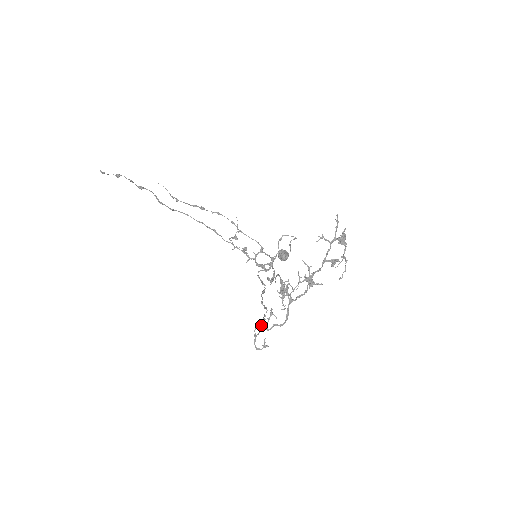
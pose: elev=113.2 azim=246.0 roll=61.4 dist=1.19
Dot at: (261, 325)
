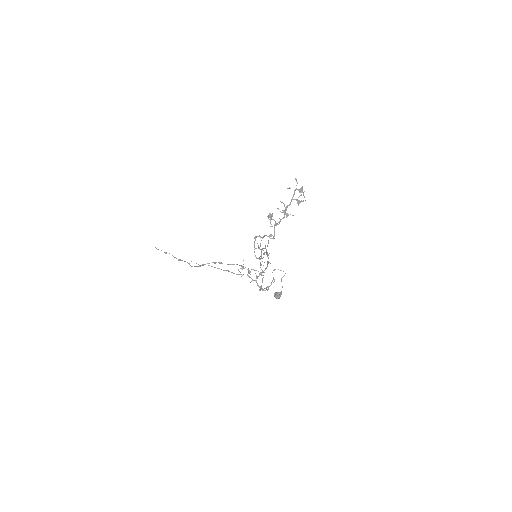
Dot at: (258, 236)
